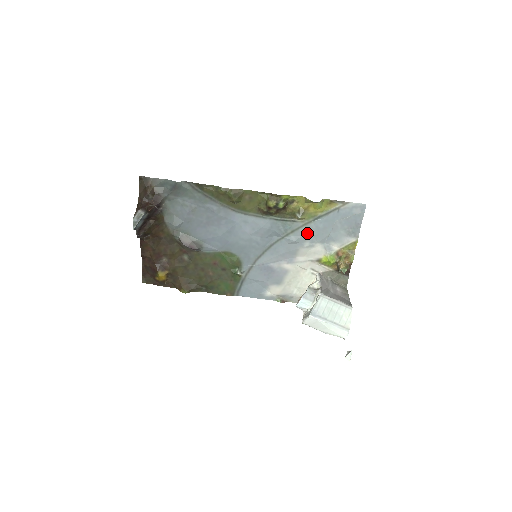
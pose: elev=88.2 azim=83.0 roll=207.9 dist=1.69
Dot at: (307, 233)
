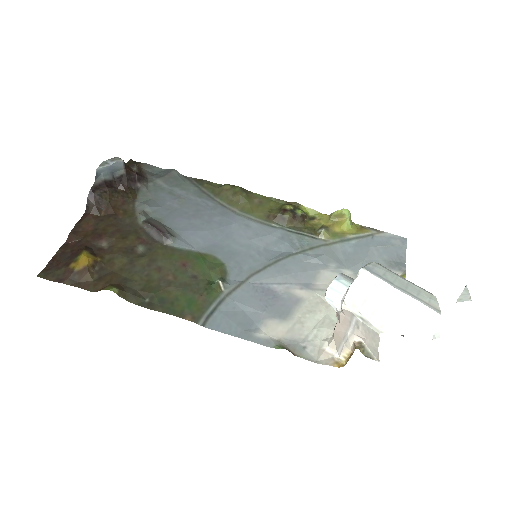
Dot at: (332, 254)
